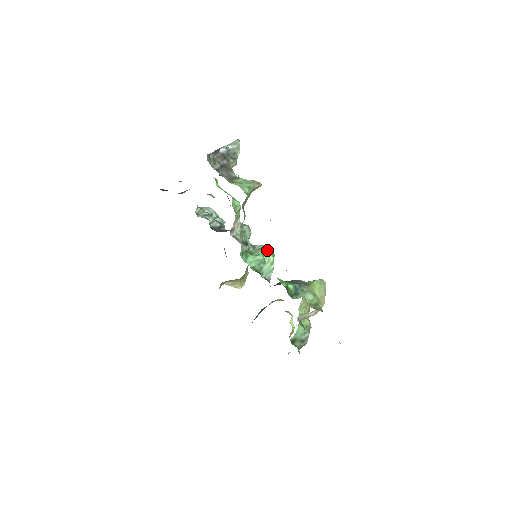
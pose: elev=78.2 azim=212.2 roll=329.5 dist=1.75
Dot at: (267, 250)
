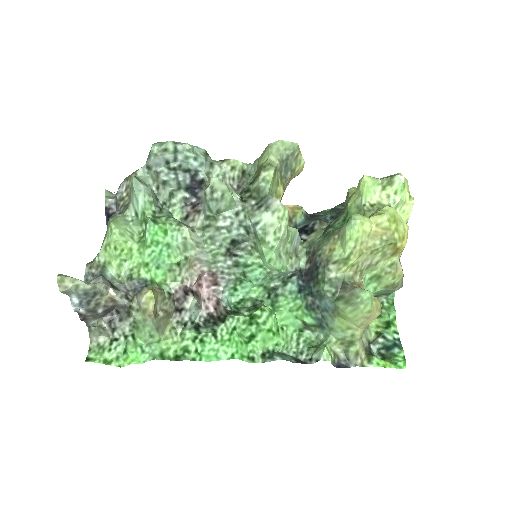
Dot at: (261, 250)
